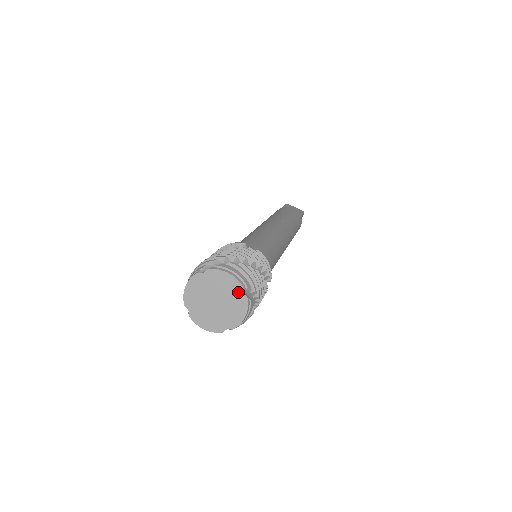
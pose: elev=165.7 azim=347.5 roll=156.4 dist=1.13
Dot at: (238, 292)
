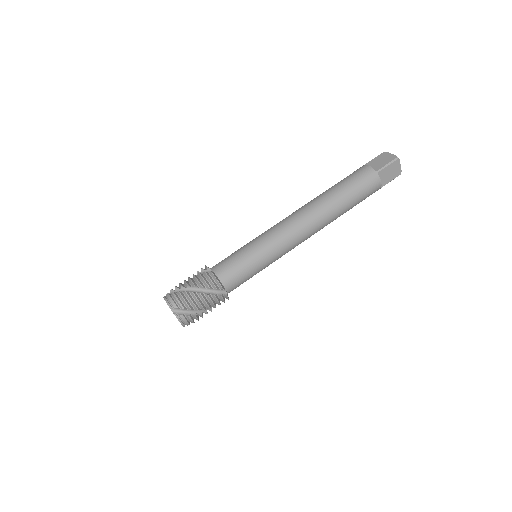
Dot at: occluded
